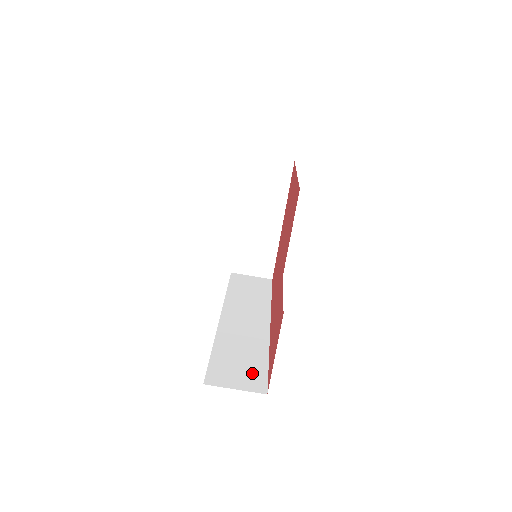
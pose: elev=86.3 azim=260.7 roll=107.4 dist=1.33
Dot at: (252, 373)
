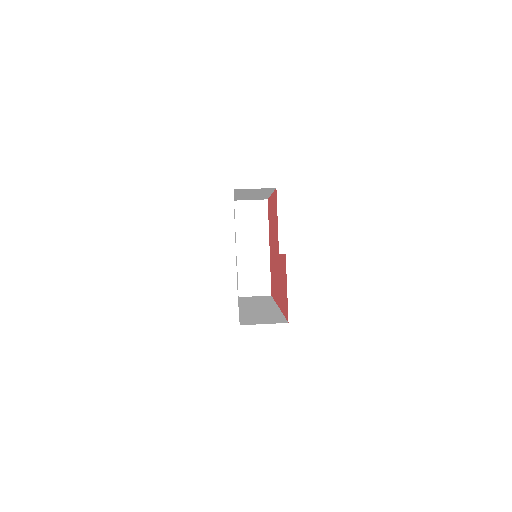
Dot at: (273, 319)
